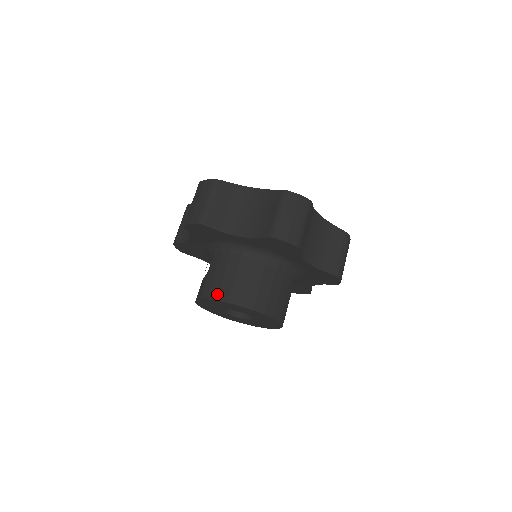
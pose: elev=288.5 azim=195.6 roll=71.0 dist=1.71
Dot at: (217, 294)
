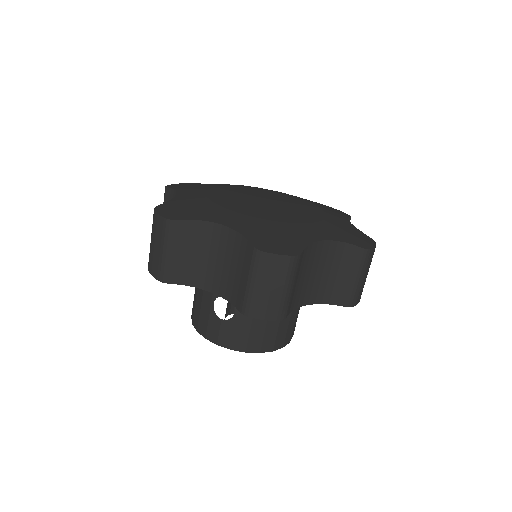
Dot at: (260, 347)
